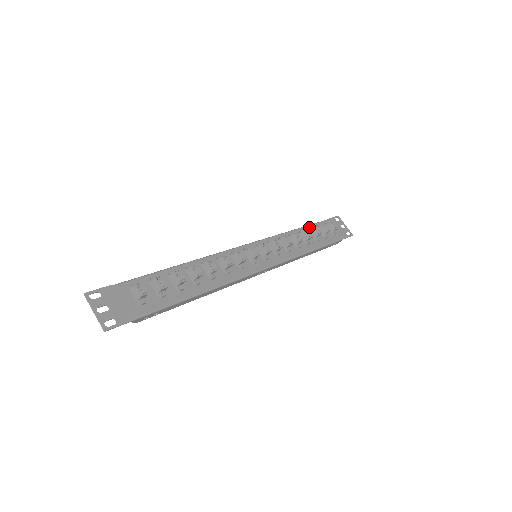
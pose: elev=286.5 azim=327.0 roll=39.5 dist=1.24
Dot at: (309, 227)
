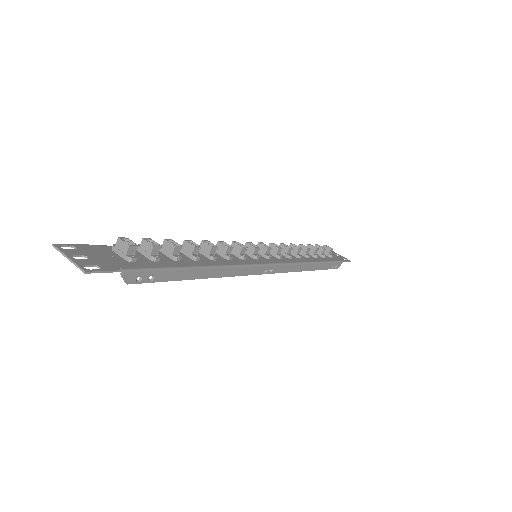
Dot at: occluded
